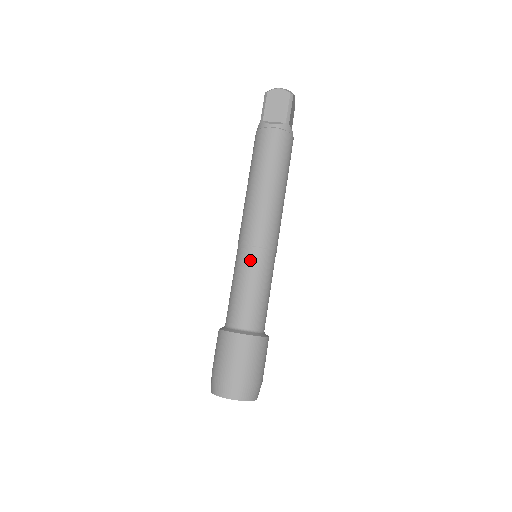
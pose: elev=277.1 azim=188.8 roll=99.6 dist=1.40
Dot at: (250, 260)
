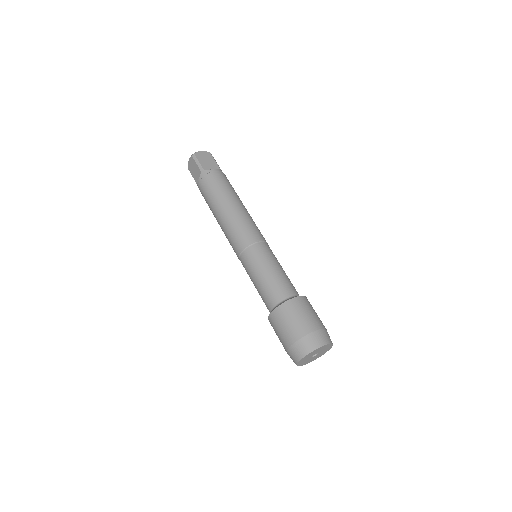
Dot at: (245, 265)
